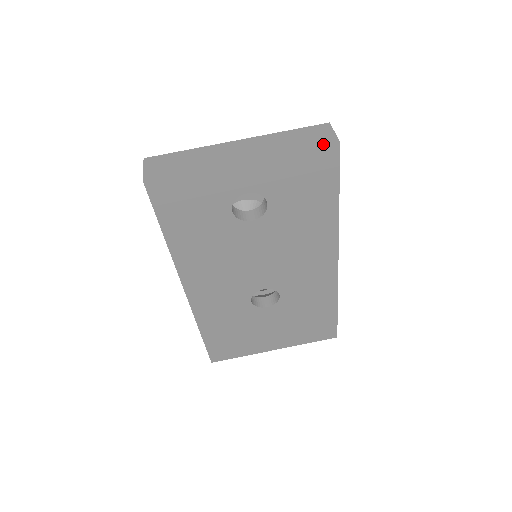
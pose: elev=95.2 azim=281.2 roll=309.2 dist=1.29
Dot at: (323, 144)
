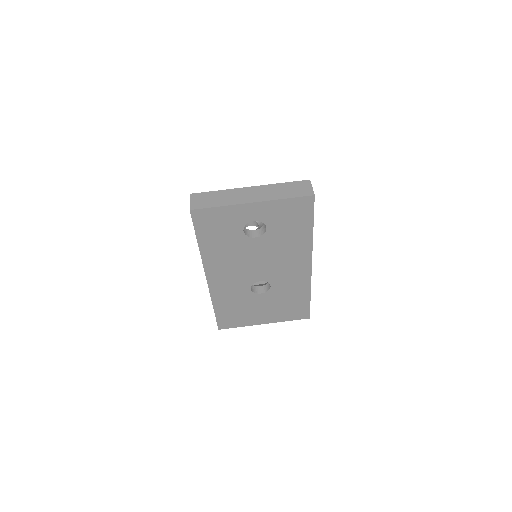
Dot at: (304, 195)
